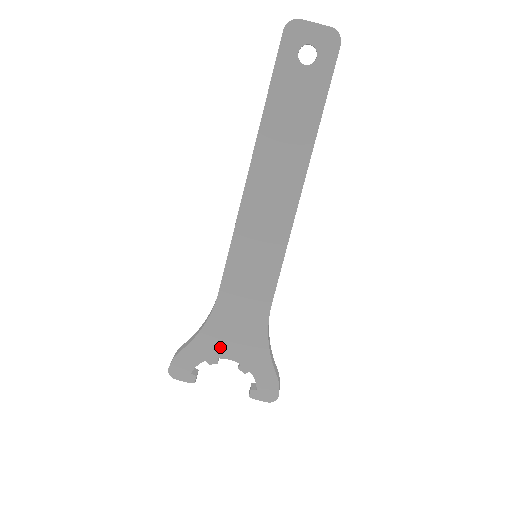
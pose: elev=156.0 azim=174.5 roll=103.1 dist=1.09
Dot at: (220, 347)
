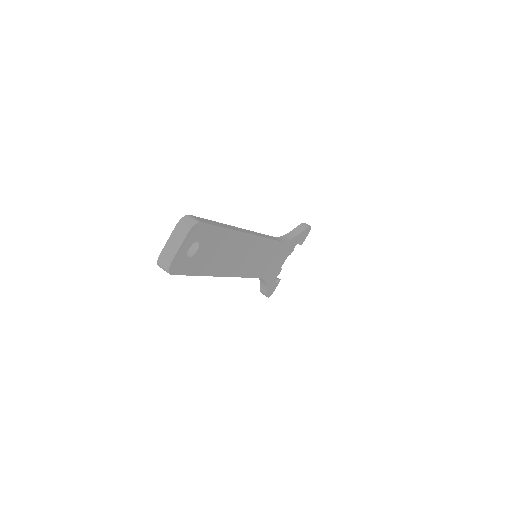
Dot at: (278, 269)
